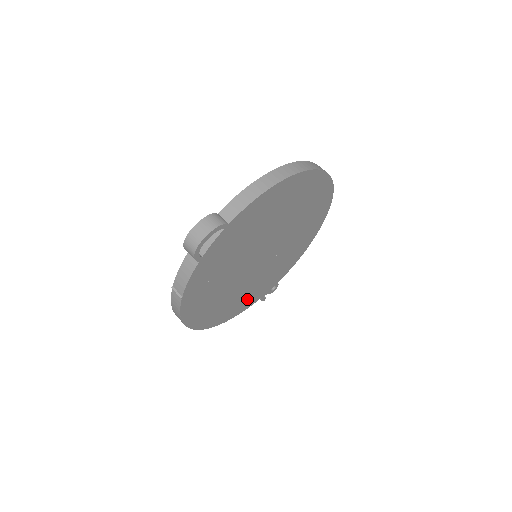
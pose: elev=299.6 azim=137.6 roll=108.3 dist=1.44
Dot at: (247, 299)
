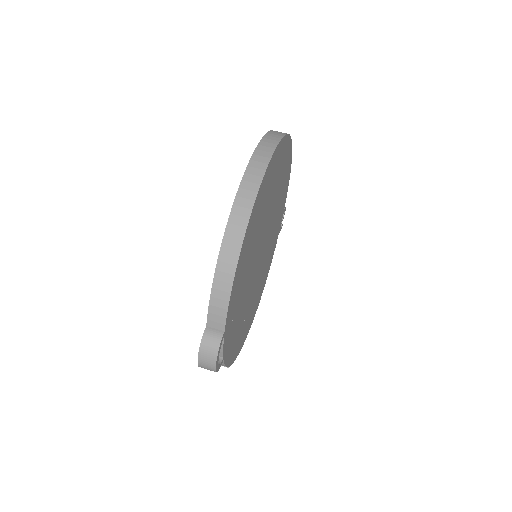
Dot at: (270, 257)
